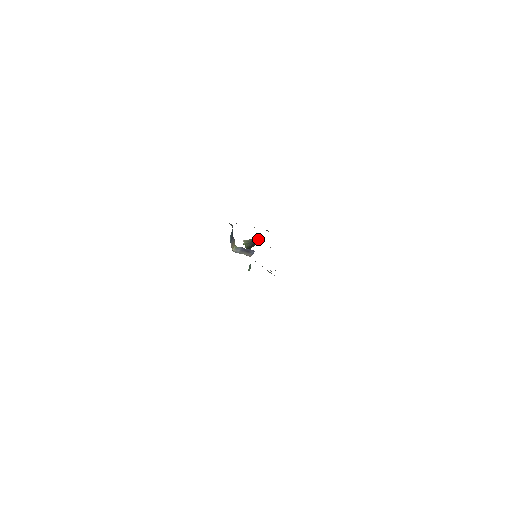
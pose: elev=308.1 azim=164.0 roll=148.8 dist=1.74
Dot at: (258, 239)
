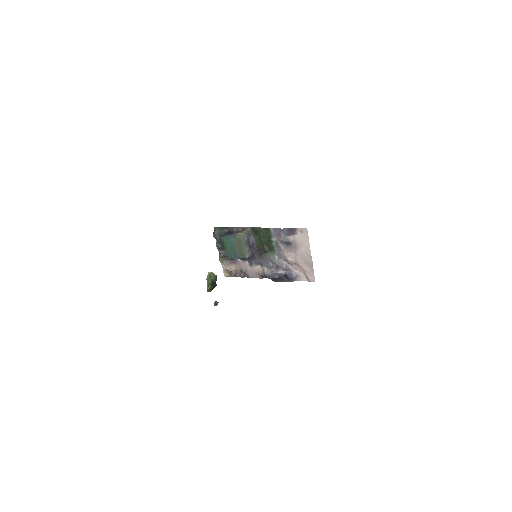
Dot at: (216, 284)
